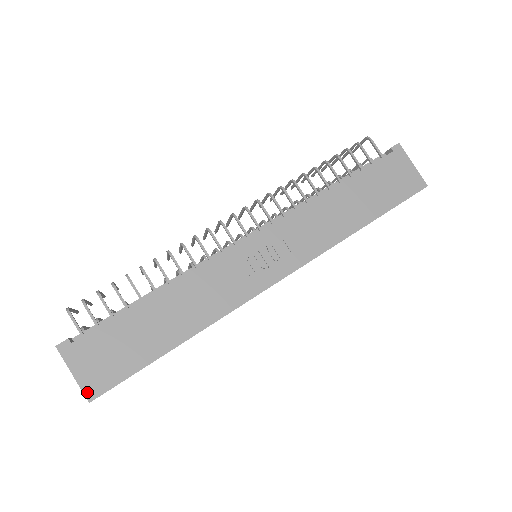
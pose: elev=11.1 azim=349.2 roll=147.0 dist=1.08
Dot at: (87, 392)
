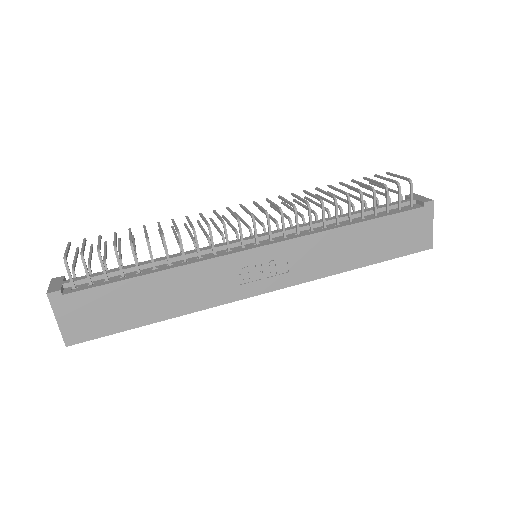
Dot at: (66, 338)
